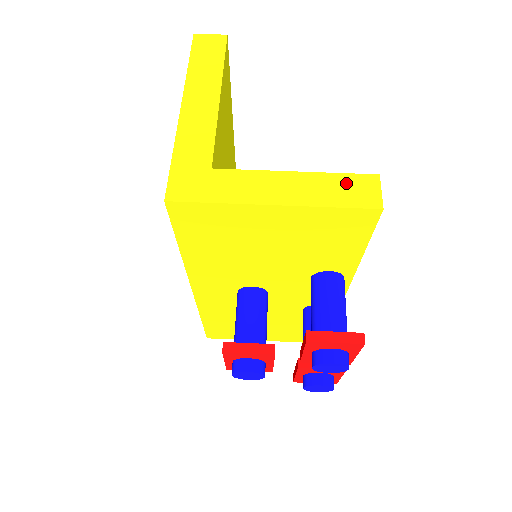
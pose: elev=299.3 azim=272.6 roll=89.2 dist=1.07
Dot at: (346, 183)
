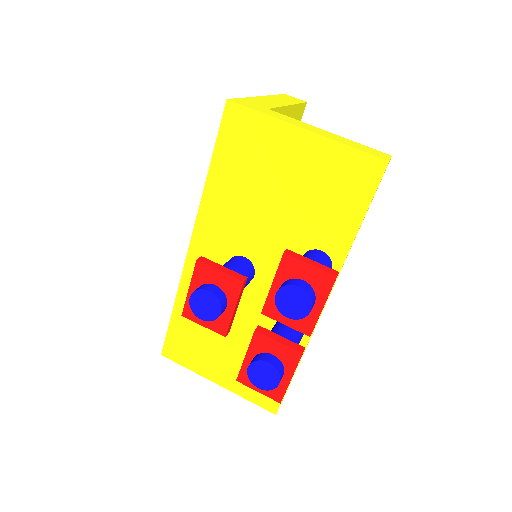
Dot at: (365, 147)
